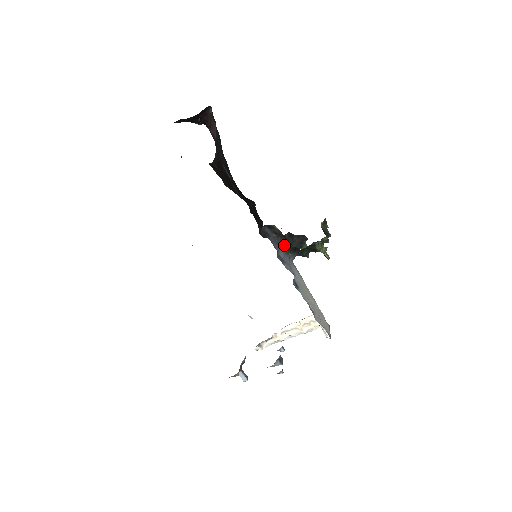
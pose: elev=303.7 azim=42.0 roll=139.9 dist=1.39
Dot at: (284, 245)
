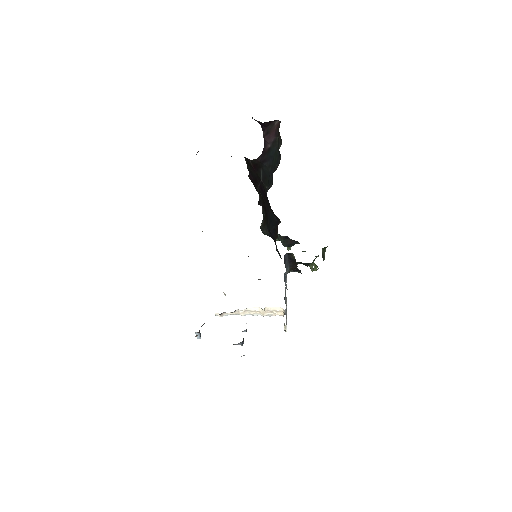
Dot at: (292, 268)
